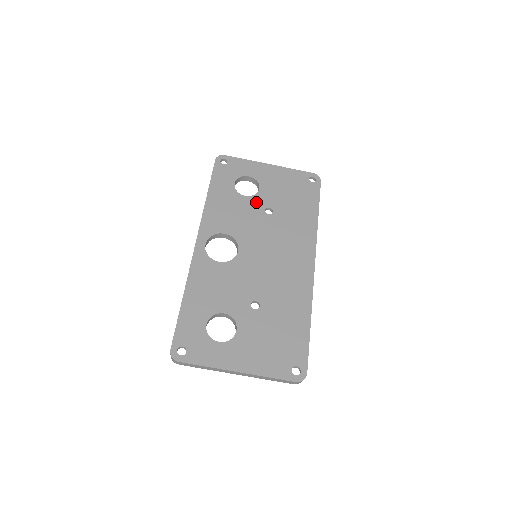
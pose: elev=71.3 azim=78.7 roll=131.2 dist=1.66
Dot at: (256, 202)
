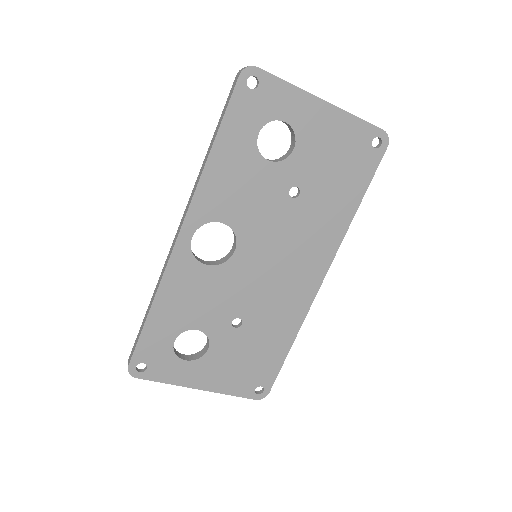
Dot at: (281, 174)
